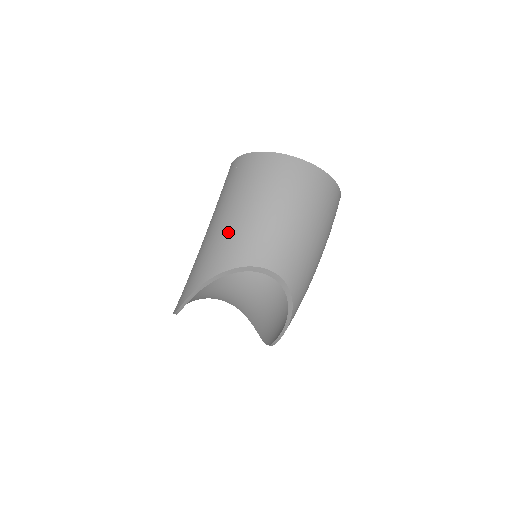
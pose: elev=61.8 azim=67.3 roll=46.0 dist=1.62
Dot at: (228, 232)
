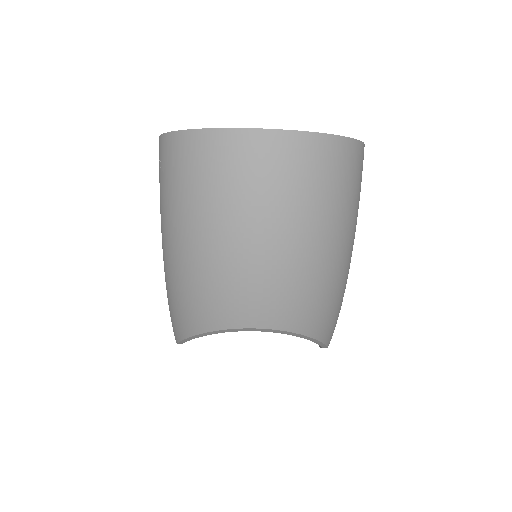
Dot at: (180, 281)
